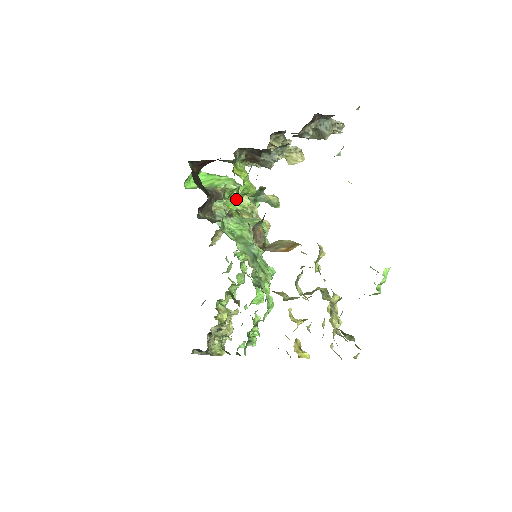
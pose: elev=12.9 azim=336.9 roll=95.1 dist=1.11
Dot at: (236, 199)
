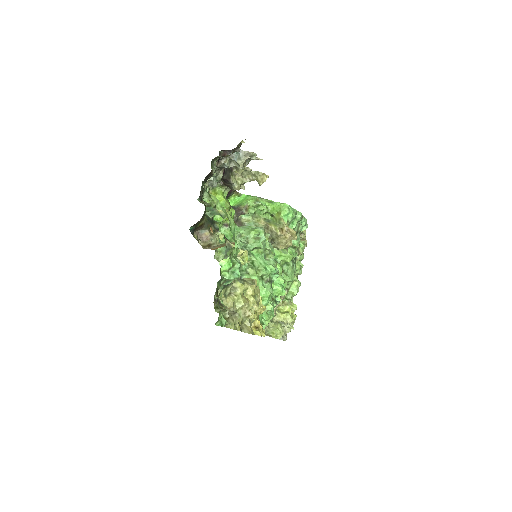
Dot at: occluded
